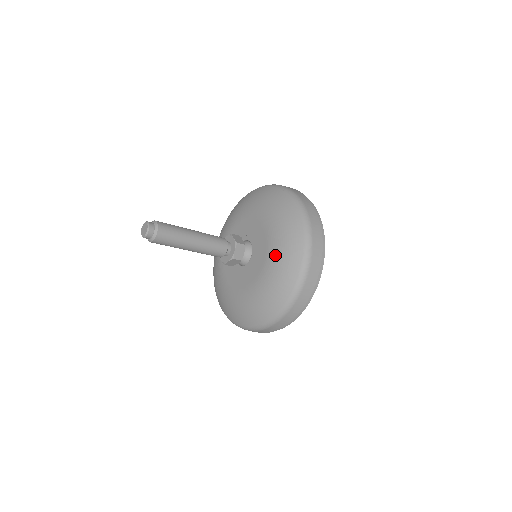
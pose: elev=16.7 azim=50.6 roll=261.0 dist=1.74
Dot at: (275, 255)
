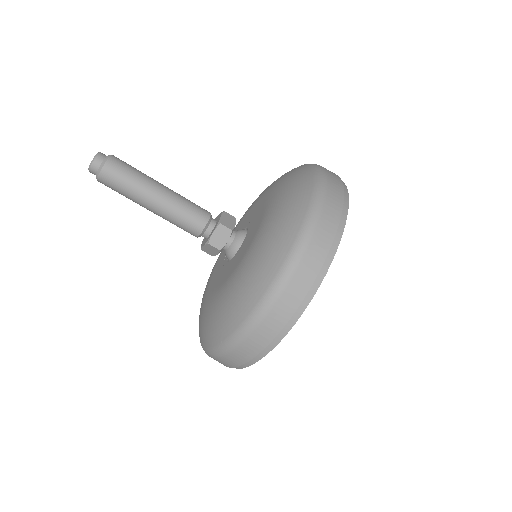
Dot at: (253, 253)
